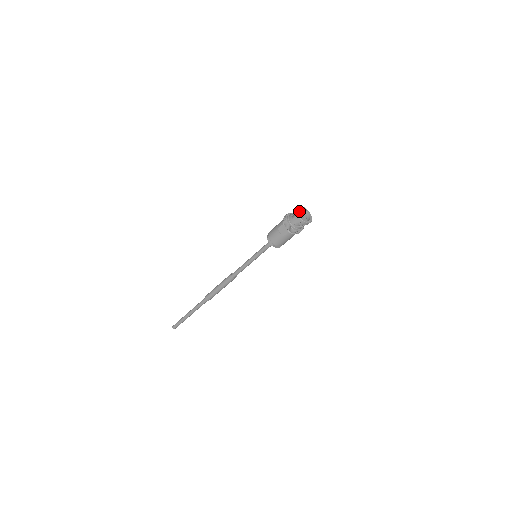
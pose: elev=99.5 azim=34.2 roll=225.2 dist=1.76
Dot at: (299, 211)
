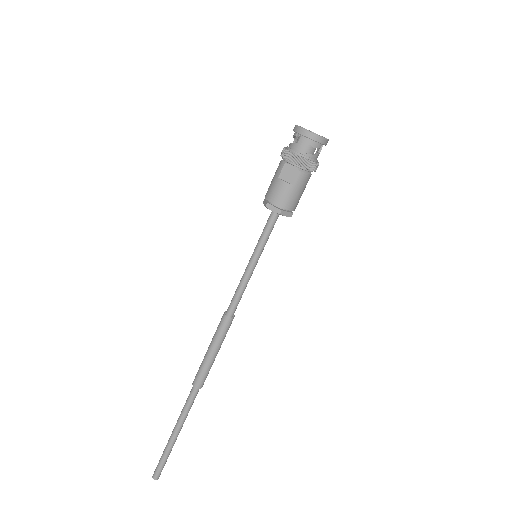
Dot at: occluded
